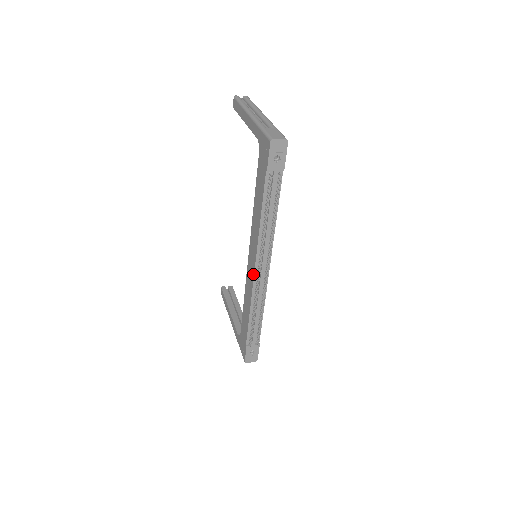
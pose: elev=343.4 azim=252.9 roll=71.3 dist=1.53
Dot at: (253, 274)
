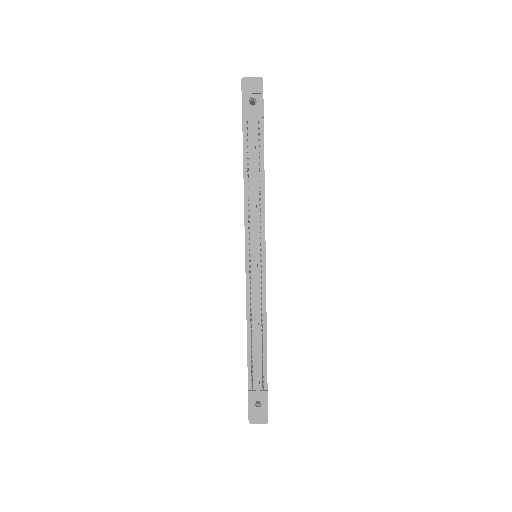
Dot at: (245, 269)
